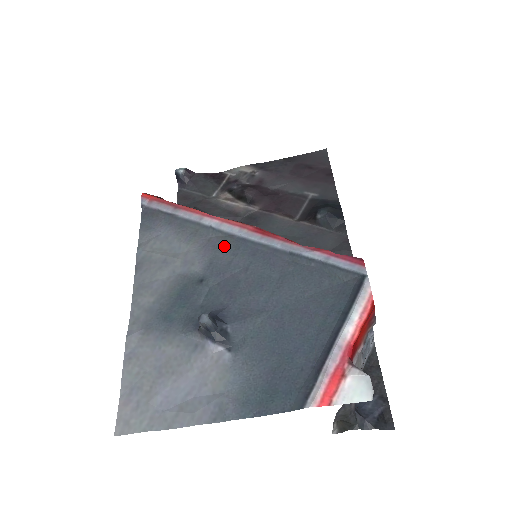
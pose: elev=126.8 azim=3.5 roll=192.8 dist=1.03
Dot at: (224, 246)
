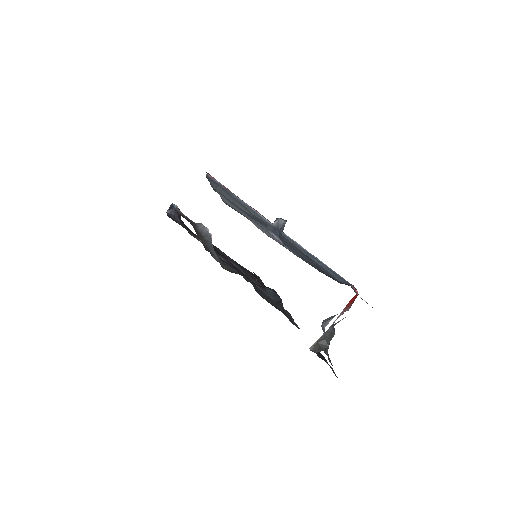
Dot at: (266, 223)
